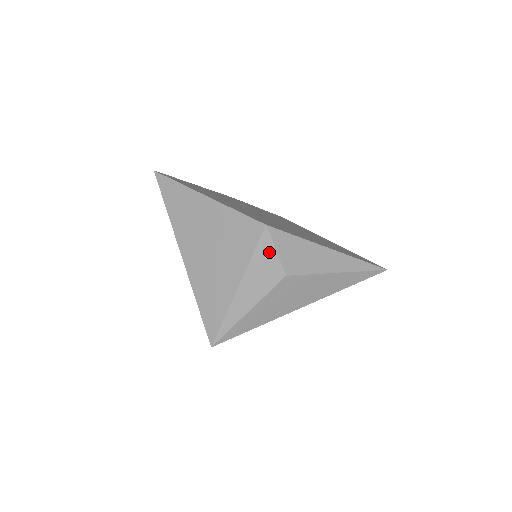
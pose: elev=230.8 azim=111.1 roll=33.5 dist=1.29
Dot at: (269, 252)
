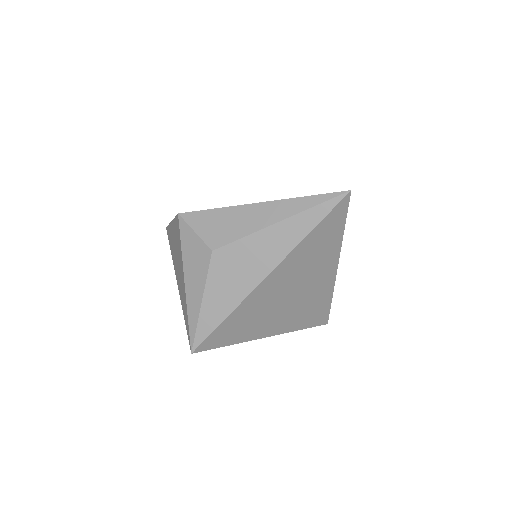
Dot at: (191, 236)
